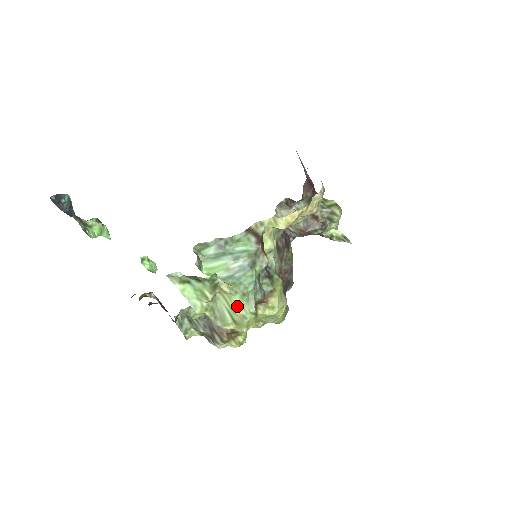
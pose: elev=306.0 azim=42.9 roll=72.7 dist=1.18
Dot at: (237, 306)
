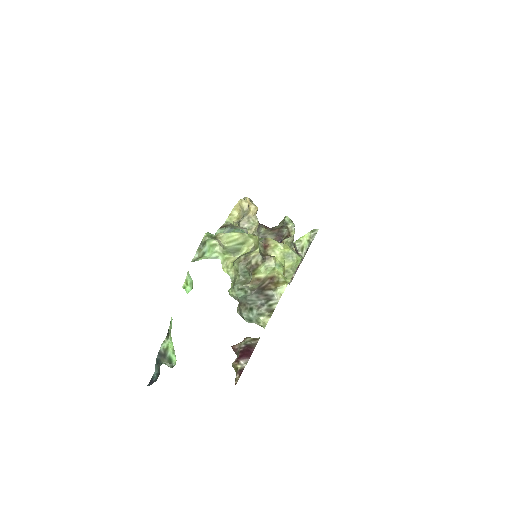
Dot at: (234, 233)
